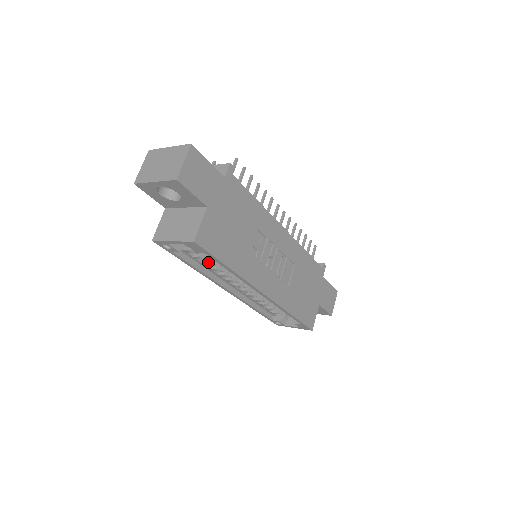
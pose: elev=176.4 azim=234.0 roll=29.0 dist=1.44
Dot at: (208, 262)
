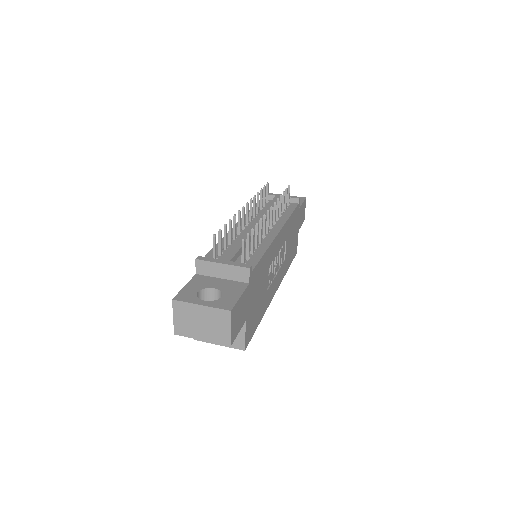
Dot at: occluded
